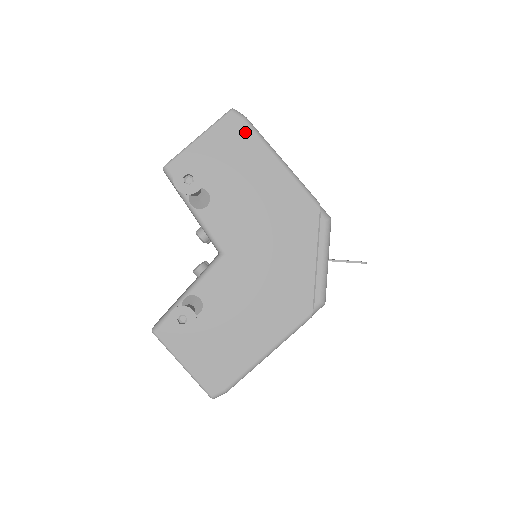
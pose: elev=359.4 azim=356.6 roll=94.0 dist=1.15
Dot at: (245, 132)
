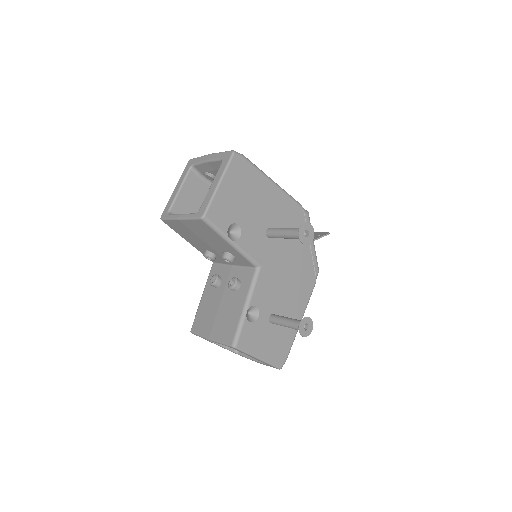
Dot at: (248, 168)
